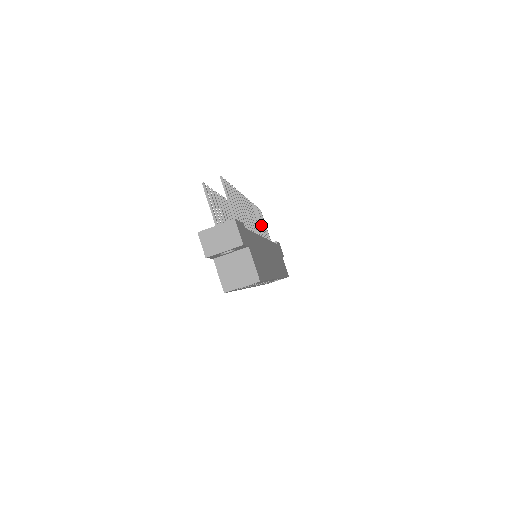
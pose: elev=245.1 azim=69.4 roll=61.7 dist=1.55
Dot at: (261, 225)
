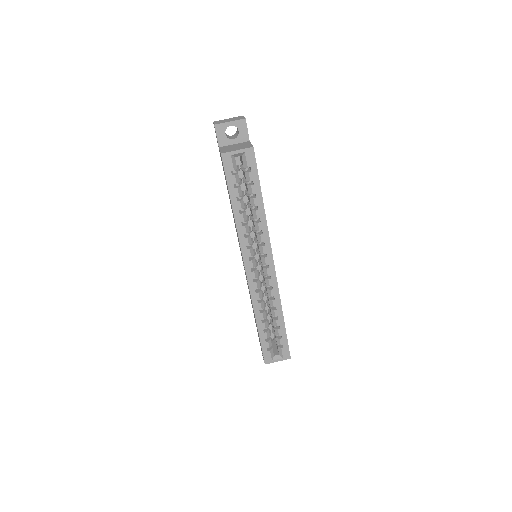
Dot at: occluded
